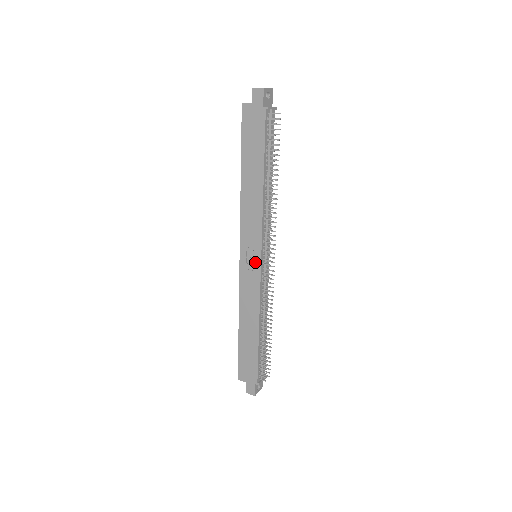
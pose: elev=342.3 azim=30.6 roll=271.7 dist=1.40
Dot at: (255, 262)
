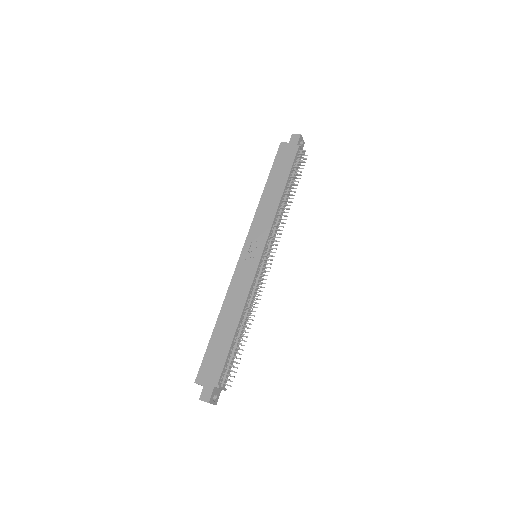
Dot at: (256, 256)
